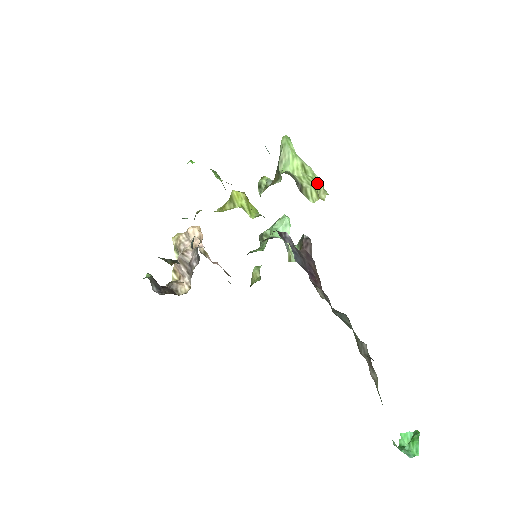
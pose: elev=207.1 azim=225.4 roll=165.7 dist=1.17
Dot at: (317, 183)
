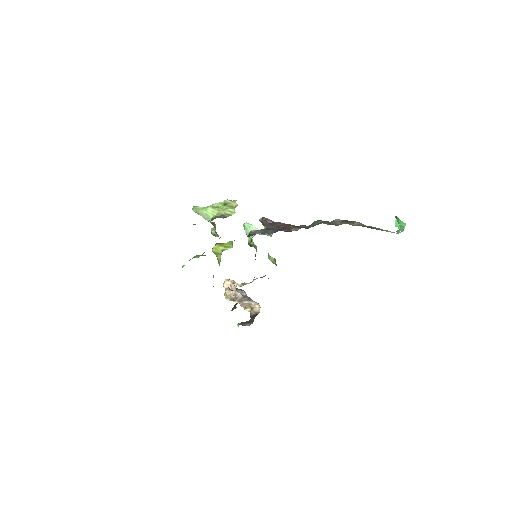
Dot at: (227, 204)
